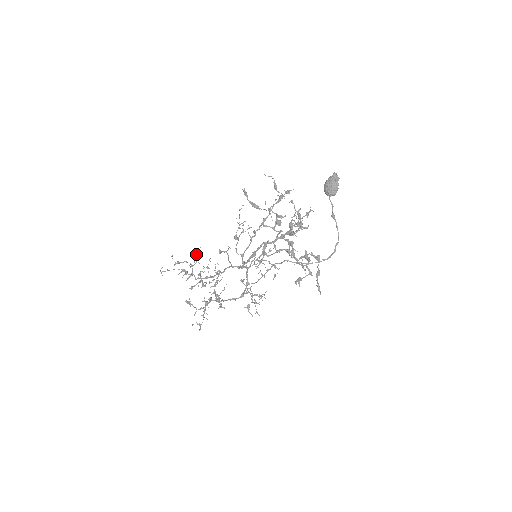
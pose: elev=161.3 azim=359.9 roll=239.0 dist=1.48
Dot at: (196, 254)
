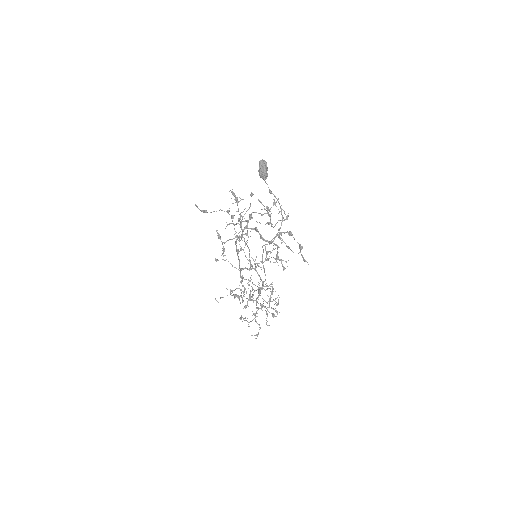
Dot at: occluded
